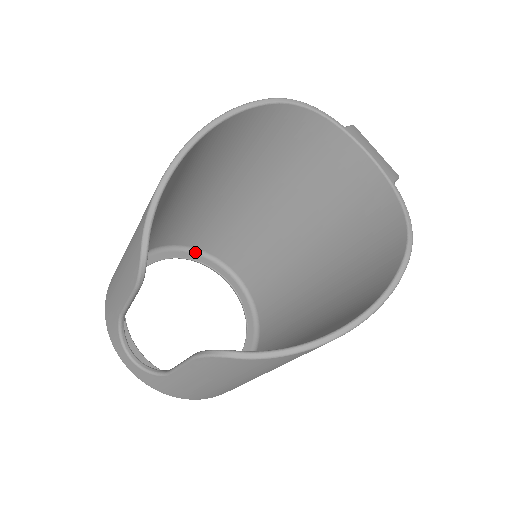
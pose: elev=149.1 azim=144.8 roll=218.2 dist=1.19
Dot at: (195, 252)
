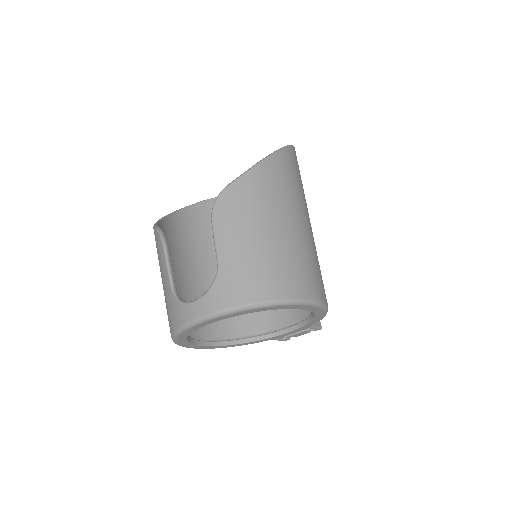
Dot at: occluded
